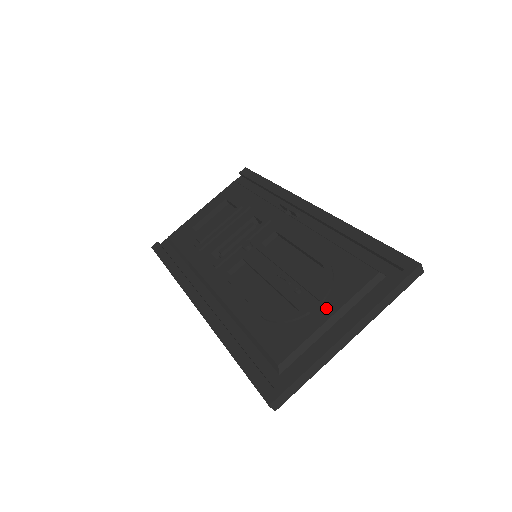
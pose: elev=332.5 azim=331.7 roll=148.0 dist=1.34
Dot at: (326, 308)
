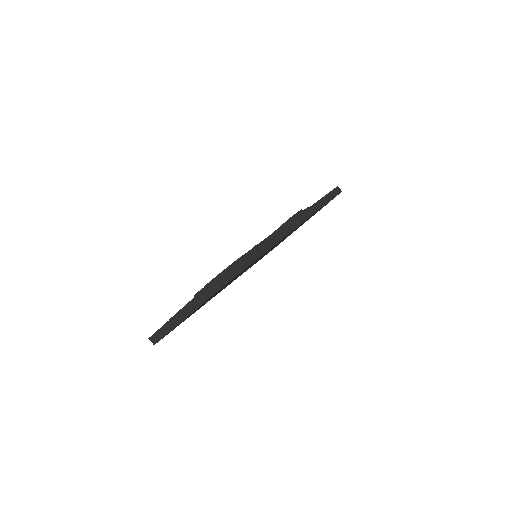
Dot at: occluded
